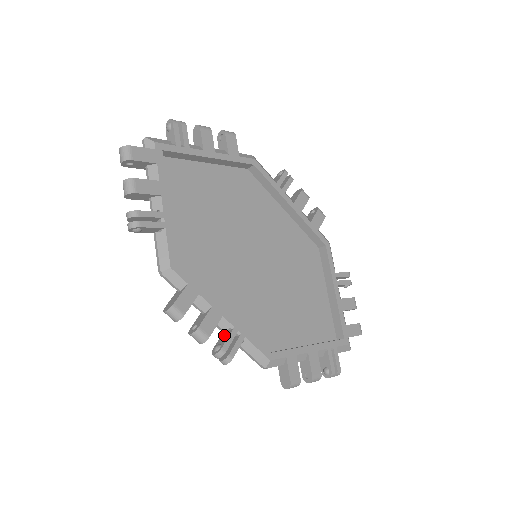
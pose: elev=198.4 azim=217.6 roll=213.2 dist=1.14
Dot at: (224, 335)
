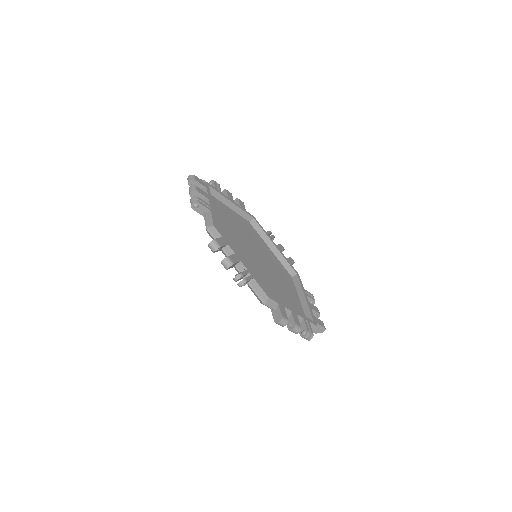
Dot at: occluded
